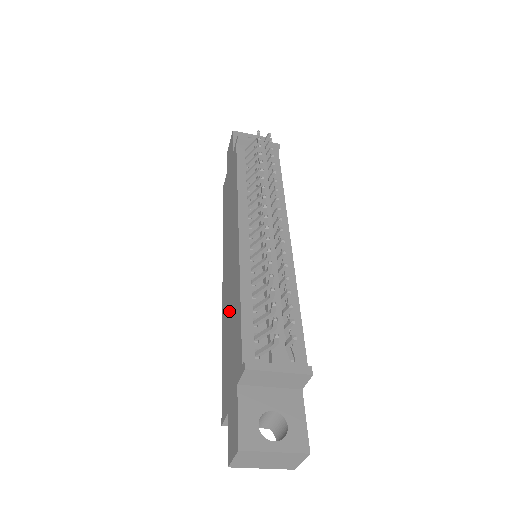
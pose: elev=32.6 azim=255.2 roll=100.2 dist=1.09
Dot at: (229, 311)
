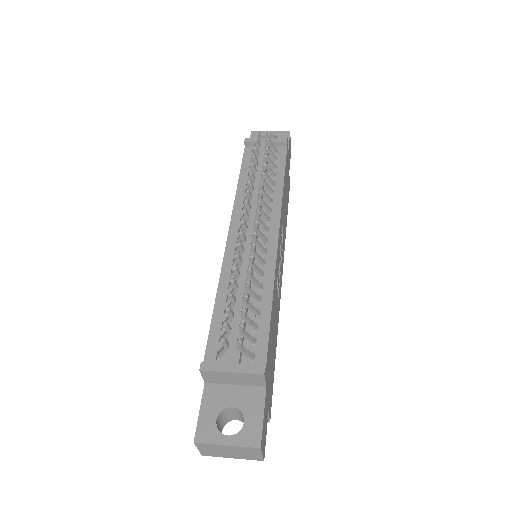
Dot at: occluded
